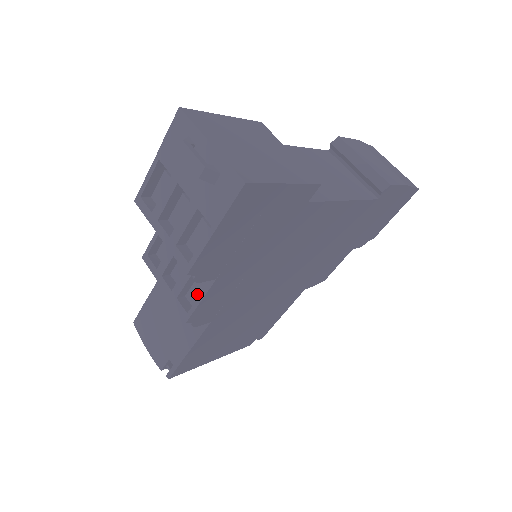
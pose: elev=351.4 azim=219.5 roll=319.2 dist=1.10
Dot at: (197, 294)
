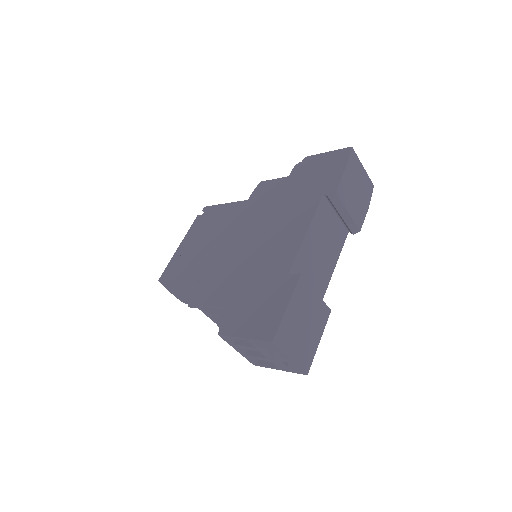
Dot at: occluded
